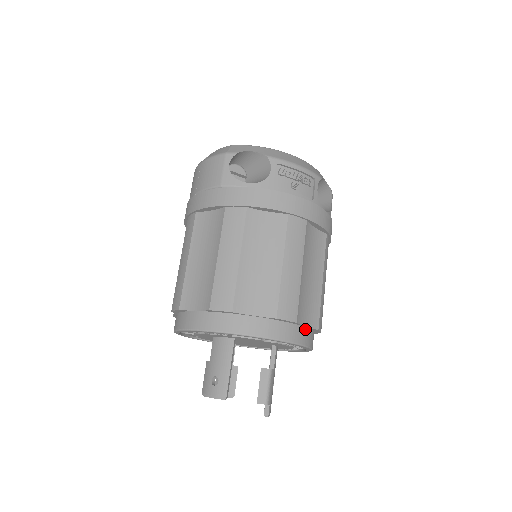
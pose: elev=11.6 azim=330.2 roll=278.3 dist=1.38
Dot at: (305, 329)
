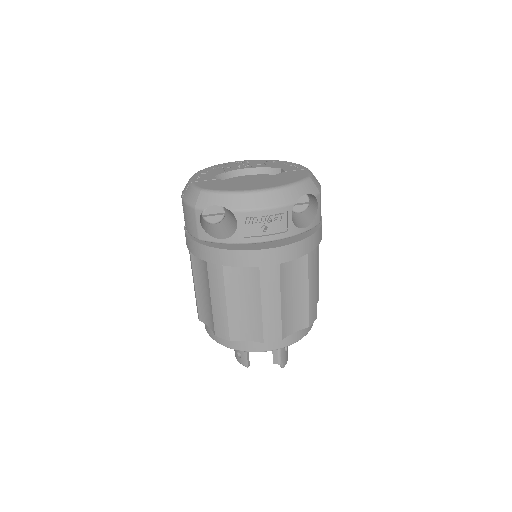
Dot at: (295, 332)
